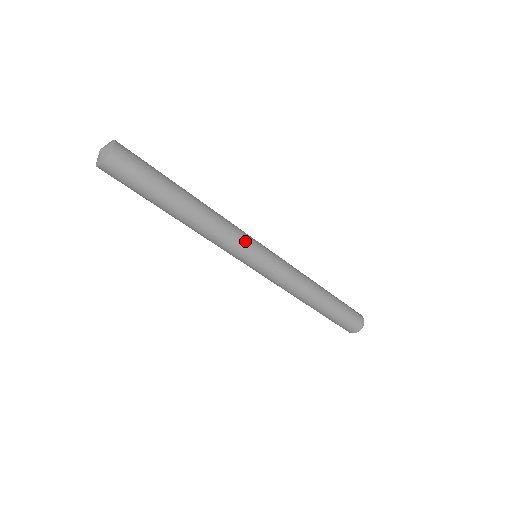
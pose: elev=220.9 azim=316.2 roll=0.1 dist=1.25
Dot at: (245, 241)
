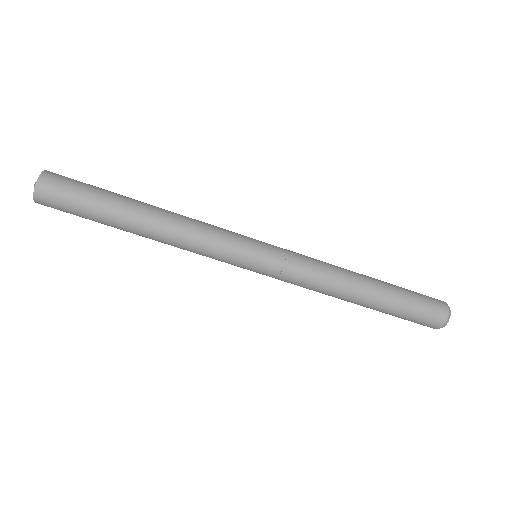
Dot at: (228, 240)
